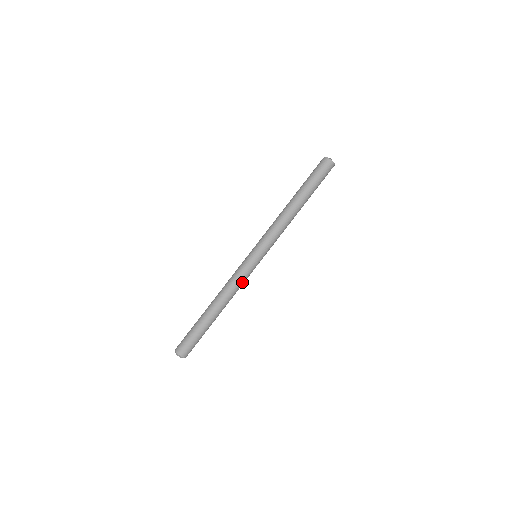
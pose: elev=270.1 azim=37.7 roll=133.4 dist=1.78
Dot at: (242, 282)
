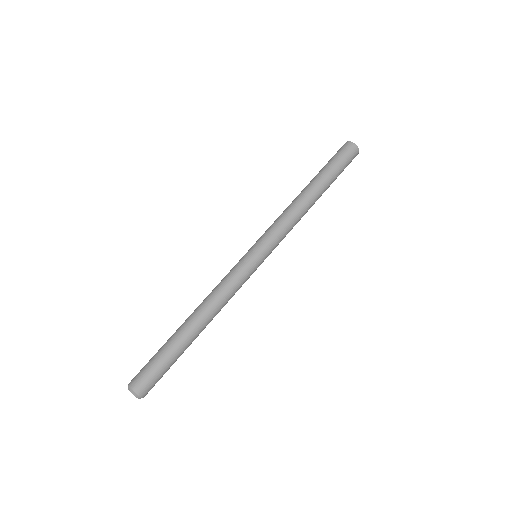
Dot at: (234, 287)
